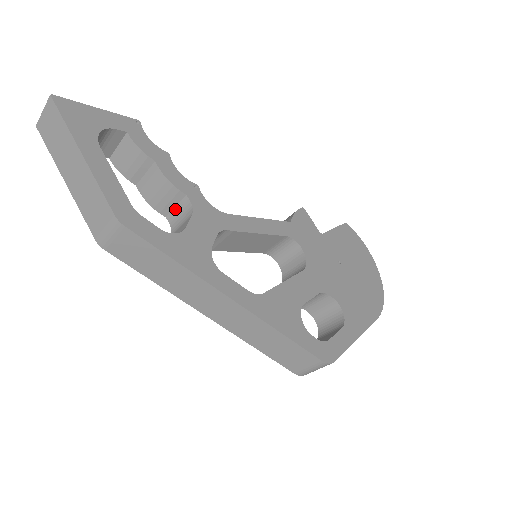
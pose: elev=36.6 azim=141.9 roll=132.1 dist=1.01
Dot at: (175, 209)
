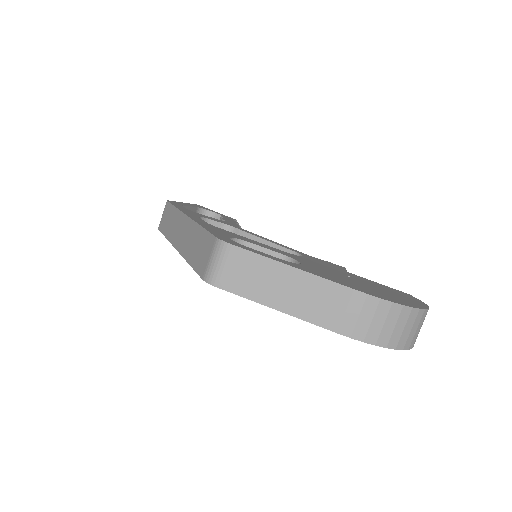
Dot at: occluded
